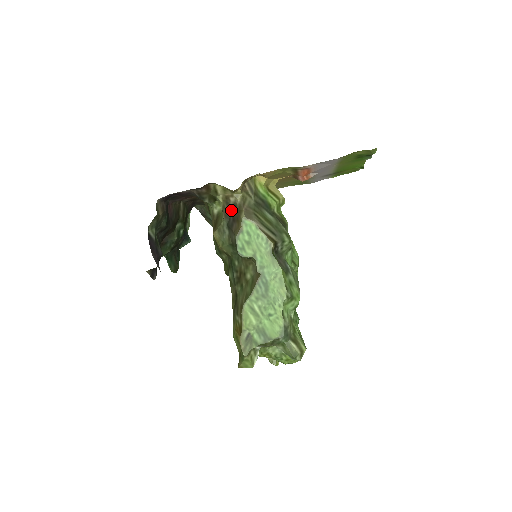
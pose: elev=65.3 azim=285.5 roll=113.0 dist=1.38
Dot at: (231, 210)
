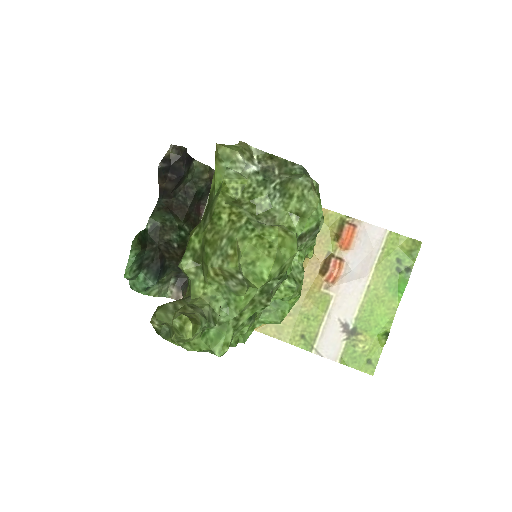
Dot at: occluded
